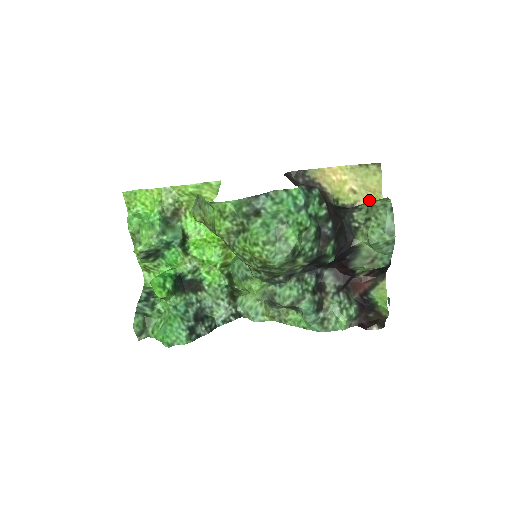
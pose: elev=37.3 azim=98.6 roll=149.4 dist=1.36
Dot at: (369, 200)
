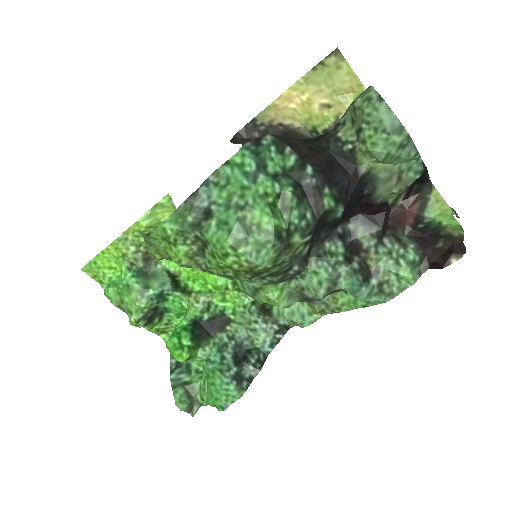
Dot at: occluded
